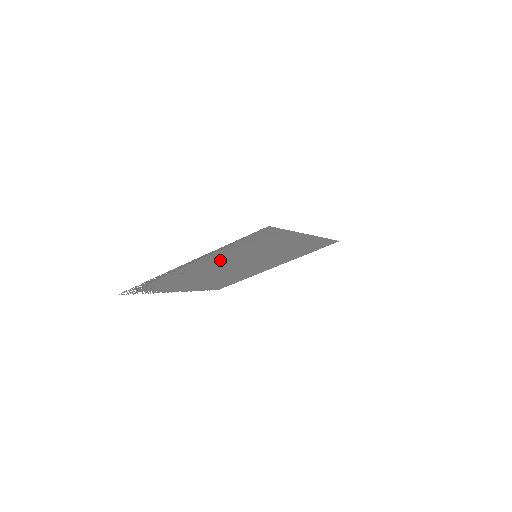
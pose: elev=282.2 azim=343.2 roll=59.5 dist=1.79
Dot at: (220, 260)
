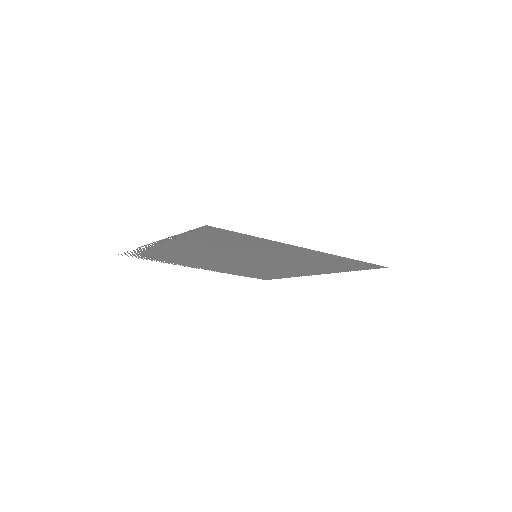
Dot at: (203, 249)
